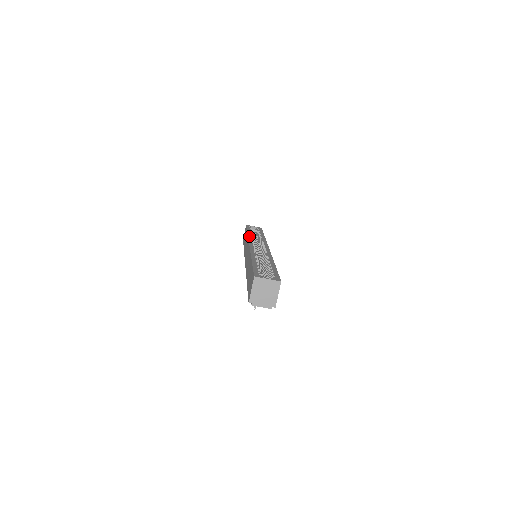
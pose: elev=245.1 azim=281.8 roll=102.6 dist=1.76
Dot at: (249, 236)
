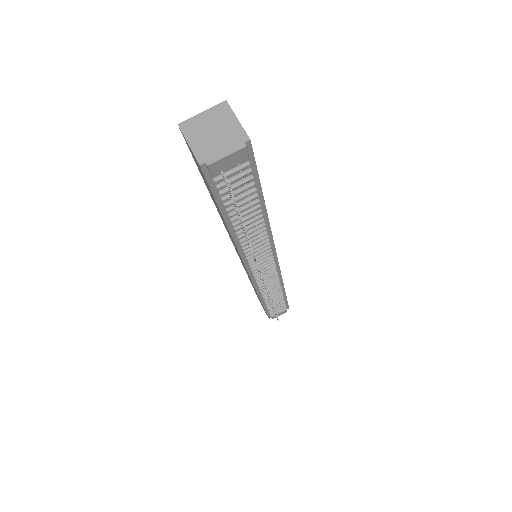
Dot at: occluded
